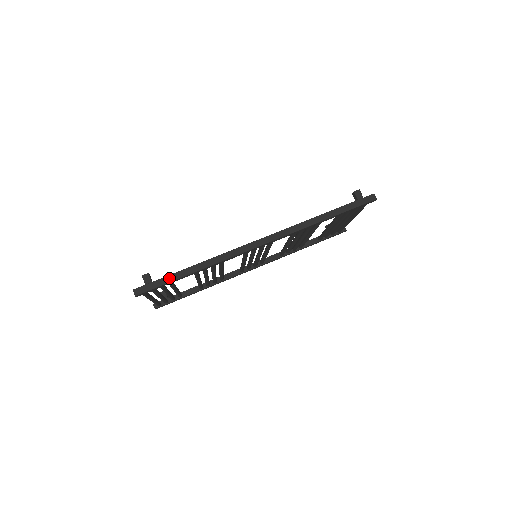
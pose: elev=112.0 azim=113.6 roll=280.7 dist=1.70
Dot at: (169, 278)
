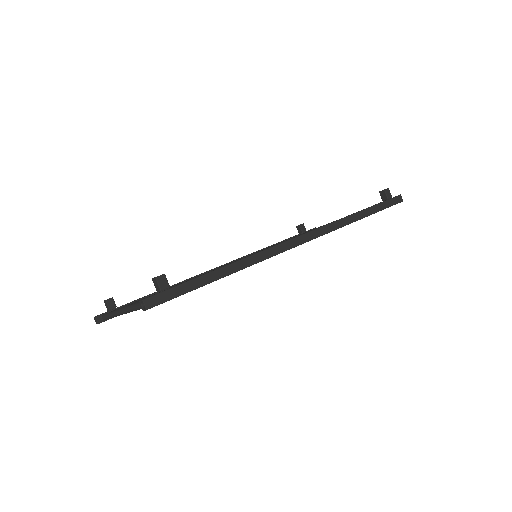
Dot at: (195, 283)
